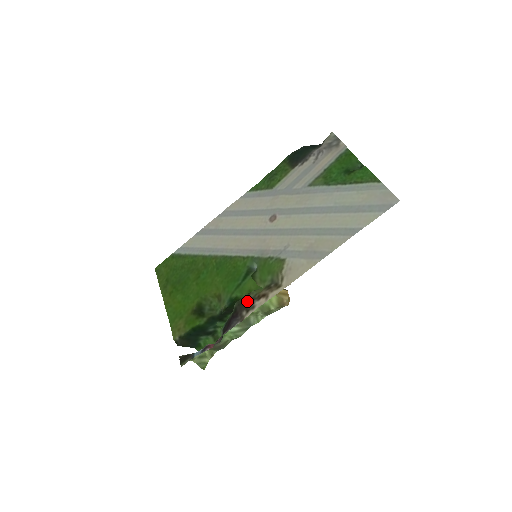
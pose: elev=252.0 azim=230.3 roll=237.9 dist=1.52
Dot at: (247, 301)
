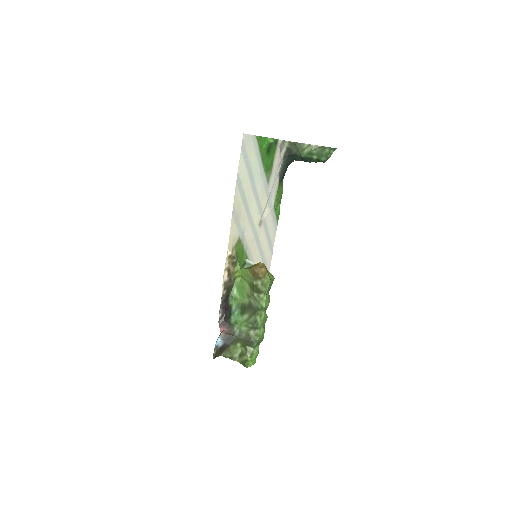
Dot at: (230, 284)
